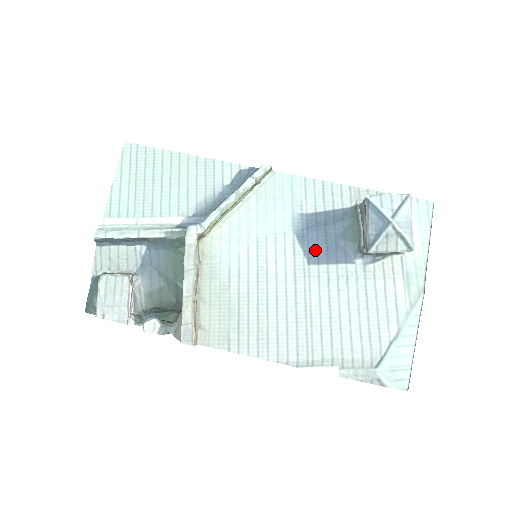
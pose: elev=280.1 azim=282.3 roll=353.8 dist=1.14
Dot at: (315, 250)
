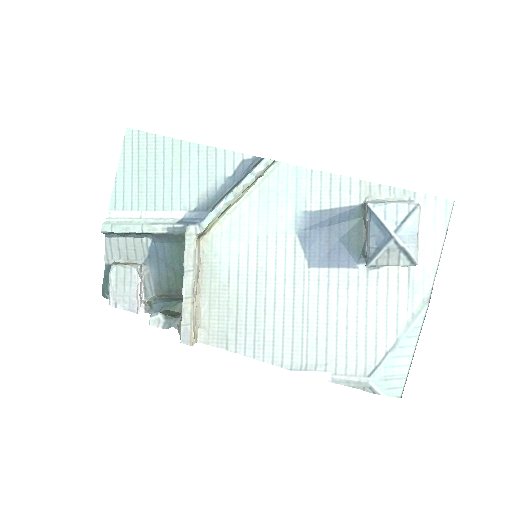
Dot at: (317, 252)
